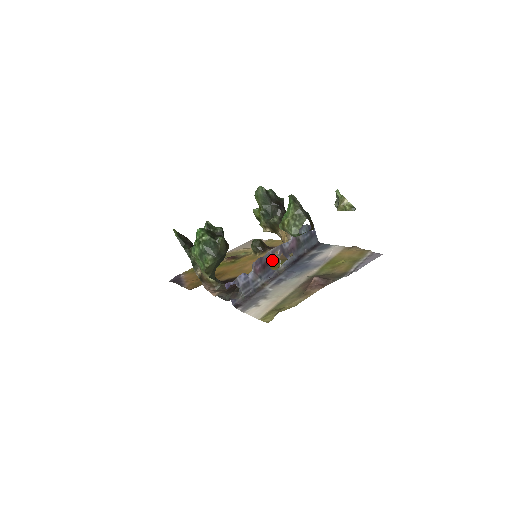
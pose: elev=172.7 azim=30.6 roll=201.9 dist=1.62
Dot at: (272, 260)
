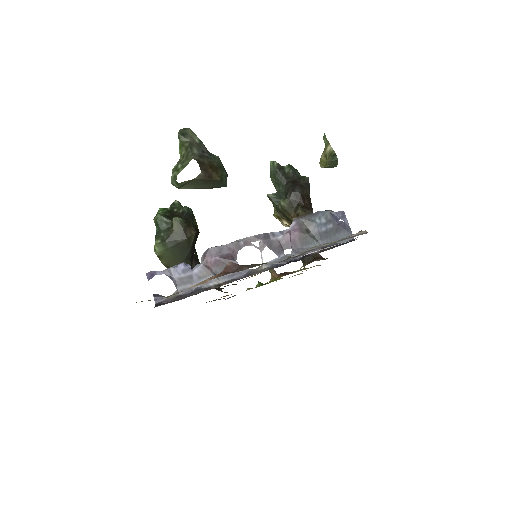
Dot at: occluded
